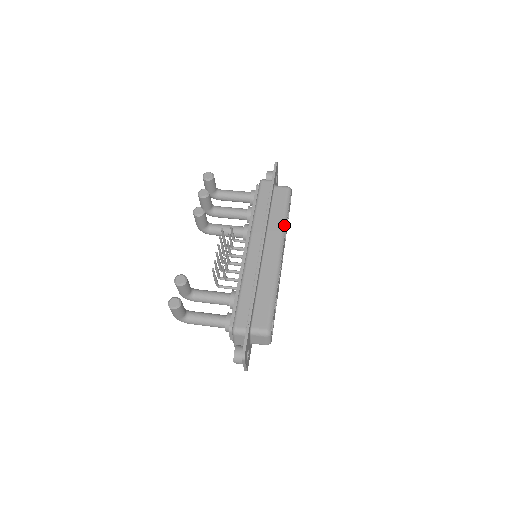
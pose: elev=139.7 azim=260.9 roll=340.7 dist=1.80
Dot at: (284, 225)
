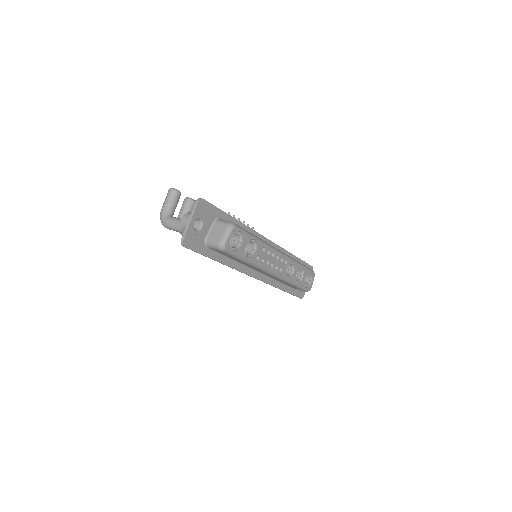
Dot at: (295, 260)
